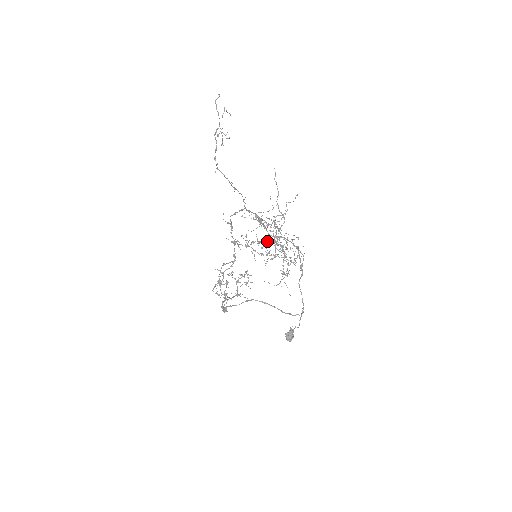
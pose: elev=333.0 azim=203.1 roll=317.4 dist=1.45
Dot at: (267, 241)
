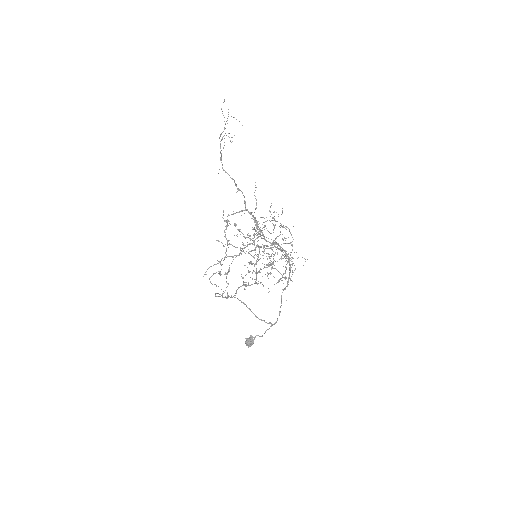
Dot at: (241, 250)
